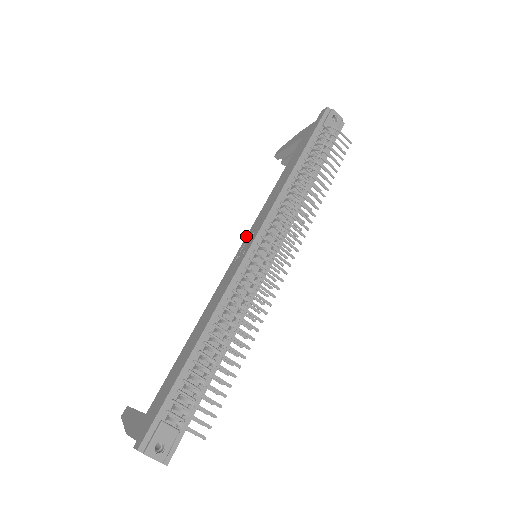
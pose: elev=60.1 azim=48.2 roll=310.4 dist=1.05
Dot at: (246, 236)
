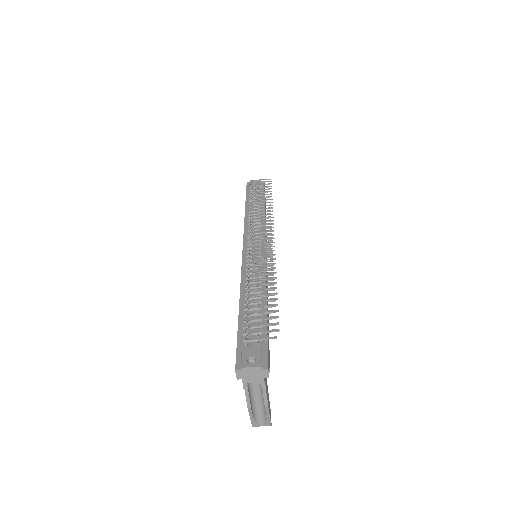
Dot at: occluded
